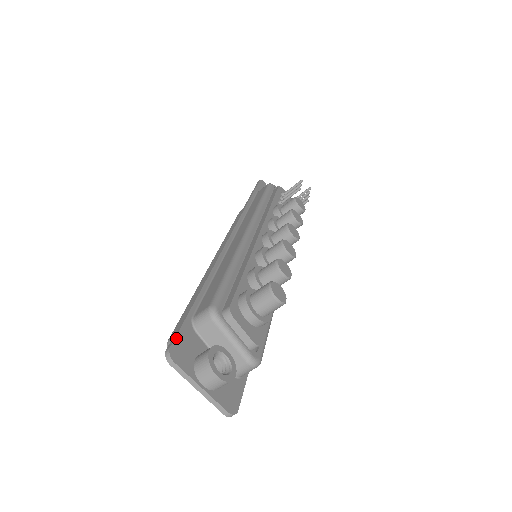
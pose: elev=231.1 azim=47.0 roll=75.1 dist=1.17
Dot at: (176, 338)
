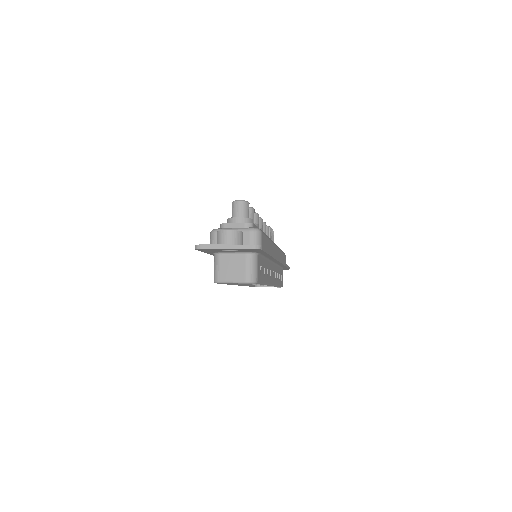
Dot at: occluded
